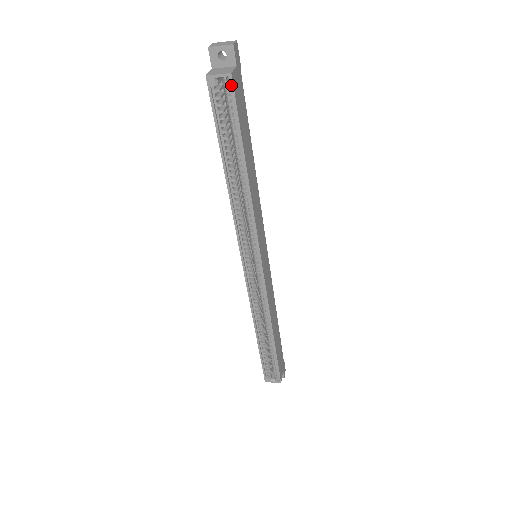
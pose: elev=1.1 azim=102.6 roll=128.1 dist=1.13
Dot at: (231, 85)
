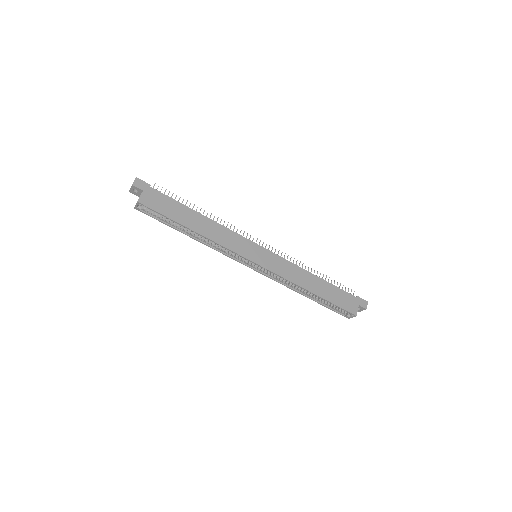
Dot at: (143, 205)
